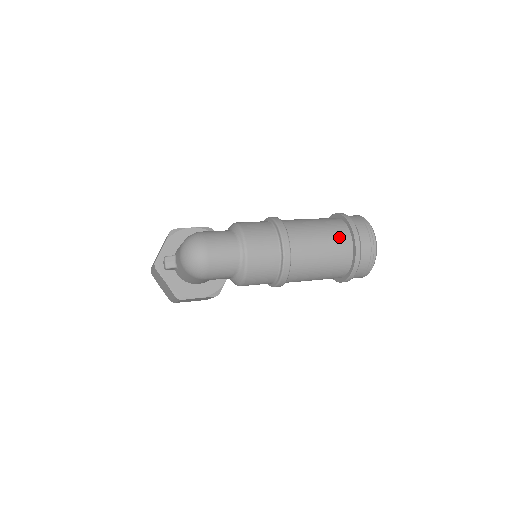
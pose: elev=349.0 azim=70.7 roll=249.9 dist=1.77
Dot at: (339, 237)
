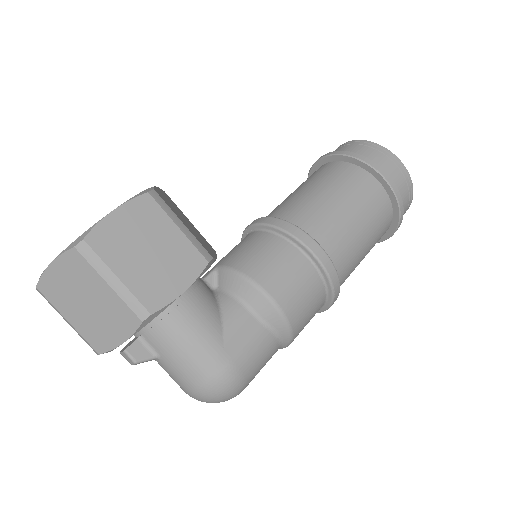
Dot at: occluded
